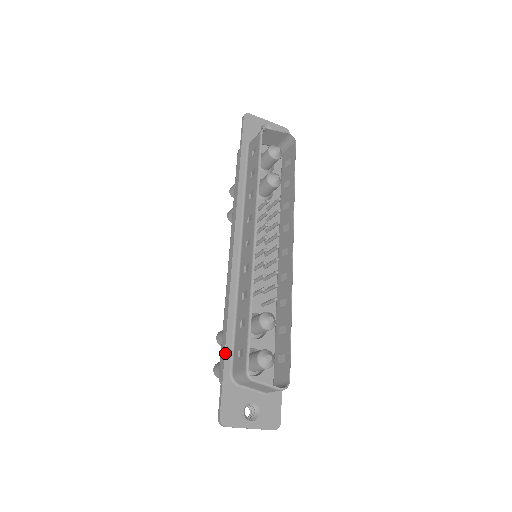
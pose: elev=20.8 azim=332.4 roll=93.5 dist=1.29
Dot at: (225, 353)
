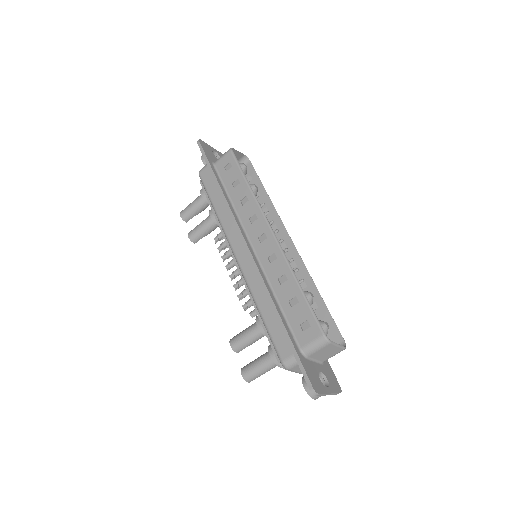
Dot at: (288, 333)
